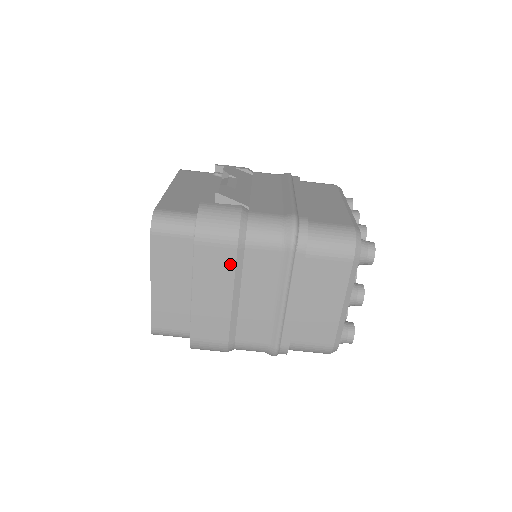
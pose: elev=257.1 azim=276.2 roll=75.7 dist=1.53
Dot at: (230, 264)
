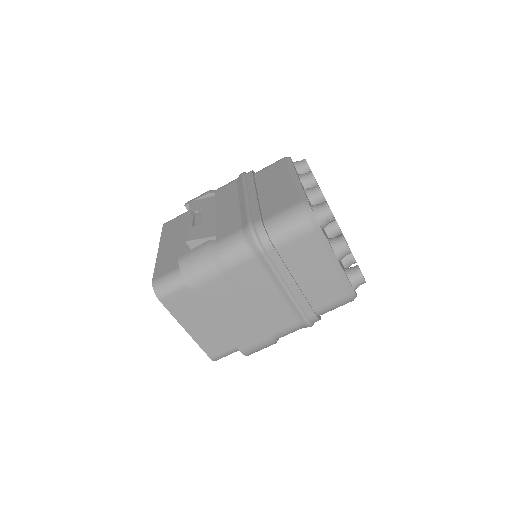
Dot at: (226, 289)
